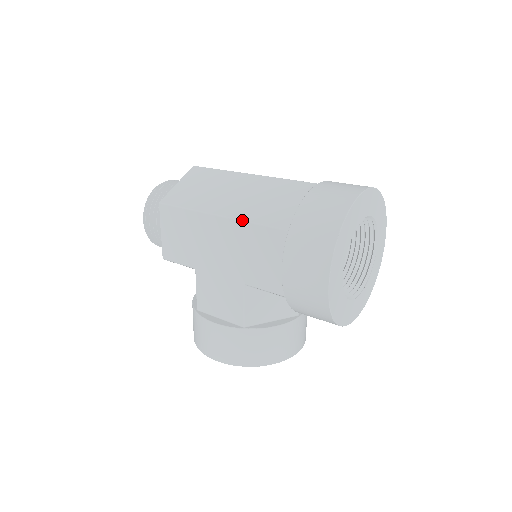
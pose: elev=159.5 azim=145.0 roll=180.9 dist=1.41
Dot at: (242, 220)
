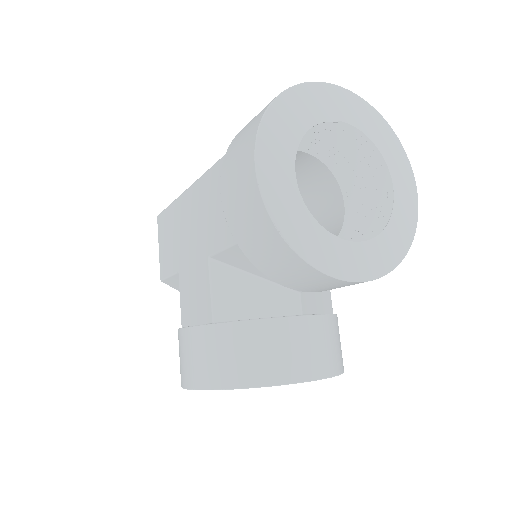
Dot at: occluded
